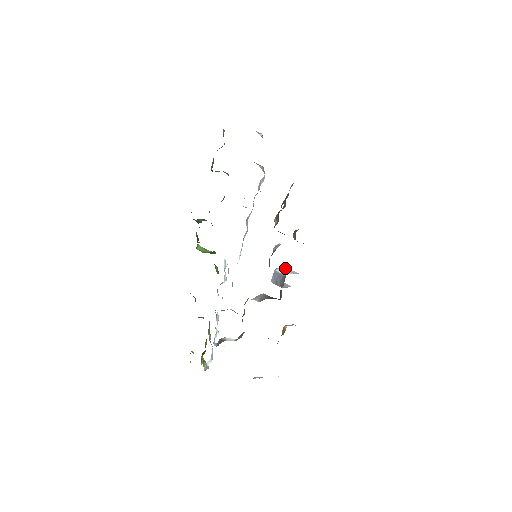
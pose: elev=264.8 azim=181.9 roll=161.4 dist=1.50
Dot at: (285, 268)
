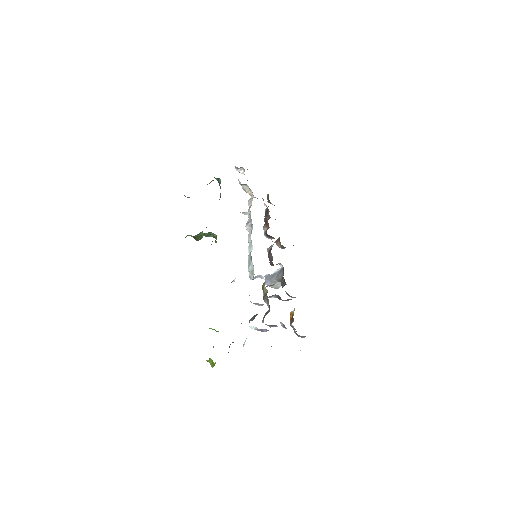
Dot at: occluded
